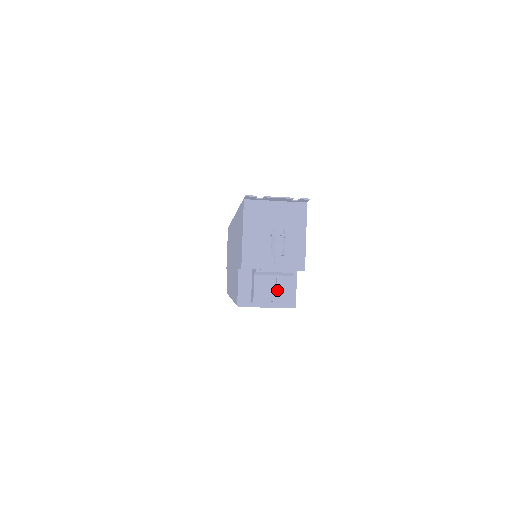
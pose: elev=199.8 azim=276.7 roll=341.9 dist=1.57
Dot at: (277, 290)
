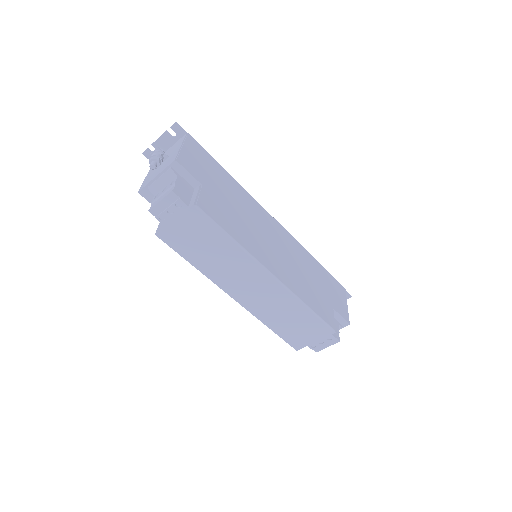
Dot at: (166, 192)
